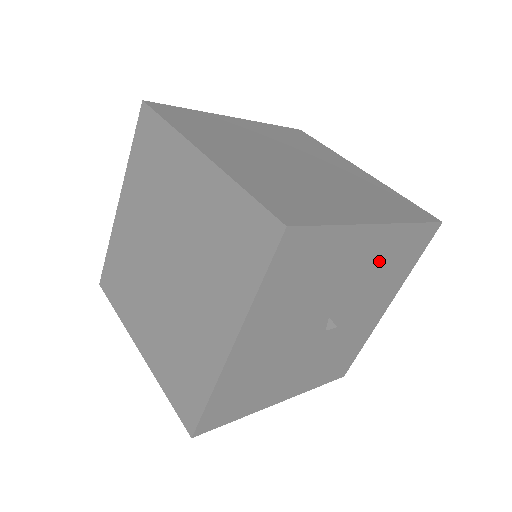
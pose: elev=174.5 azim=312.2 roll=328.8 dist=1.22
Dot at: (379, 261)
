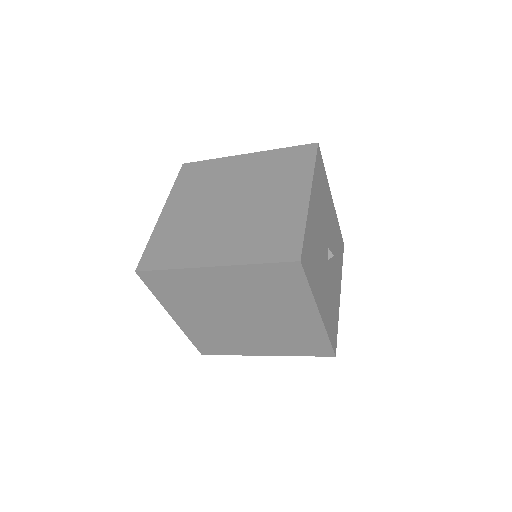
Dot at: (334, 232)
